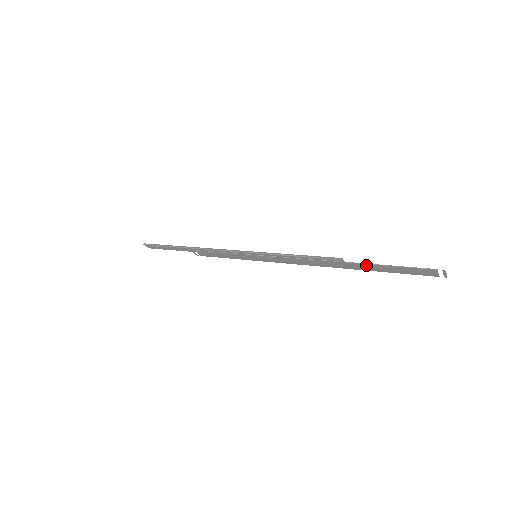
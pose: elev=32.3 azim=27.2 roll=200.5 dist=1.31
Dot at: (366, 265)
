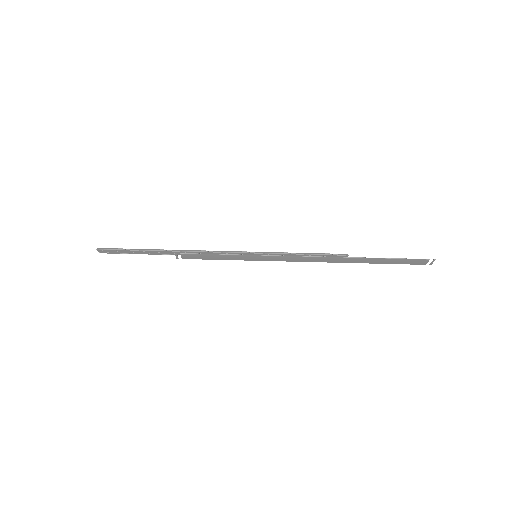
Dot at: (372, 259)
